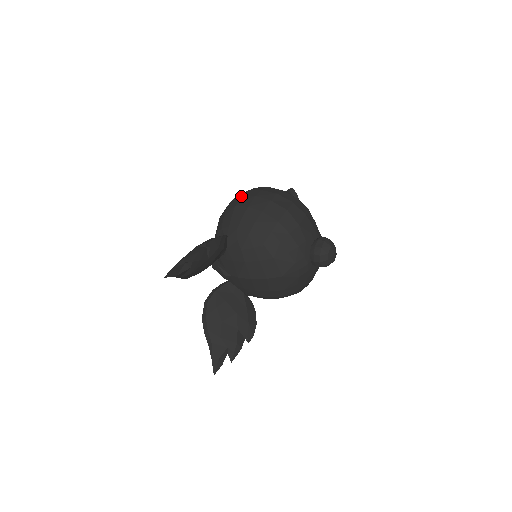
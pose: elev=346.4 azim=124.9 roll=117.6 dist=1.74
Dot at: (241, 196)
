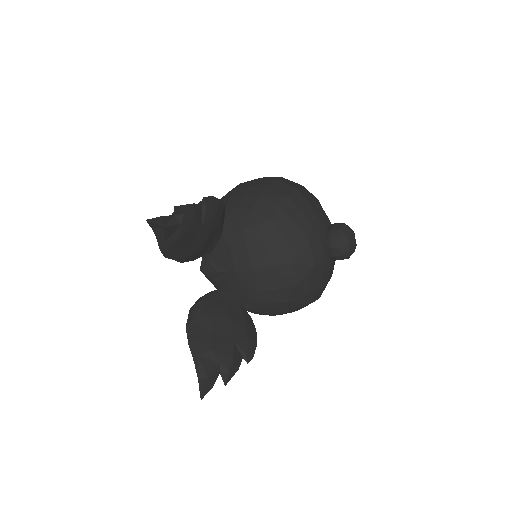
Dot at: occluded
